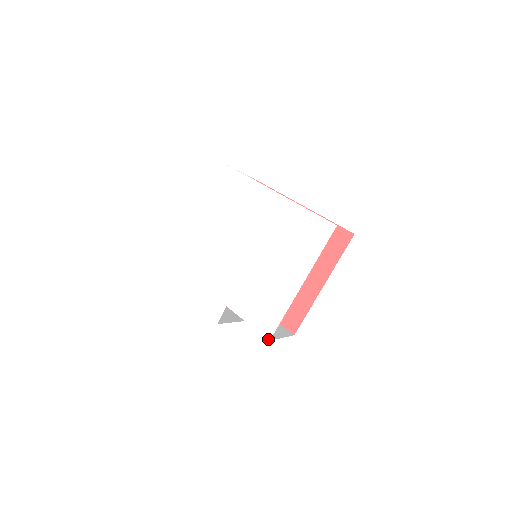
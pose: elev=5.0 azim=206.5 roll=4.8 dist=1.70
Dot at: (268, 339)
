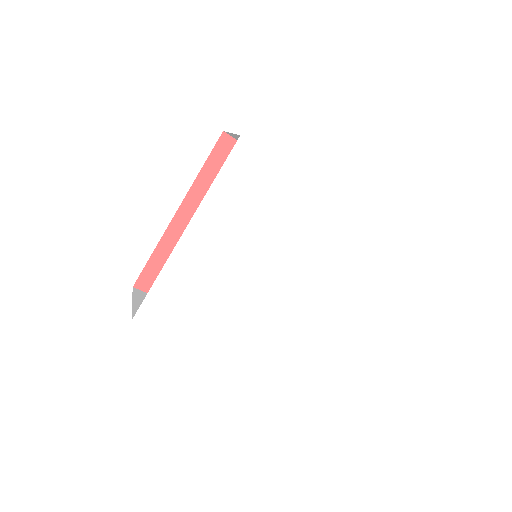
Dot at: (299, 364)
